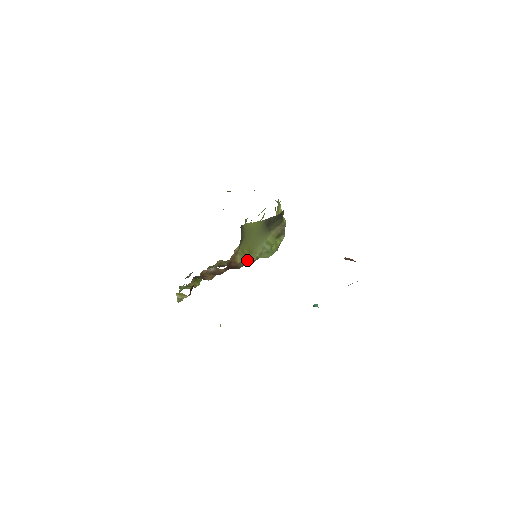
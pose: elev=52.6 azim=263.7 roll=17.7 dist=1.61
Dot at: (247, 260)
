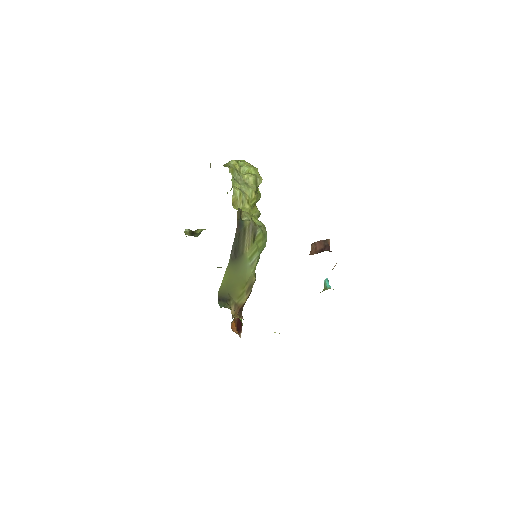
Dot at: (250, 287)
